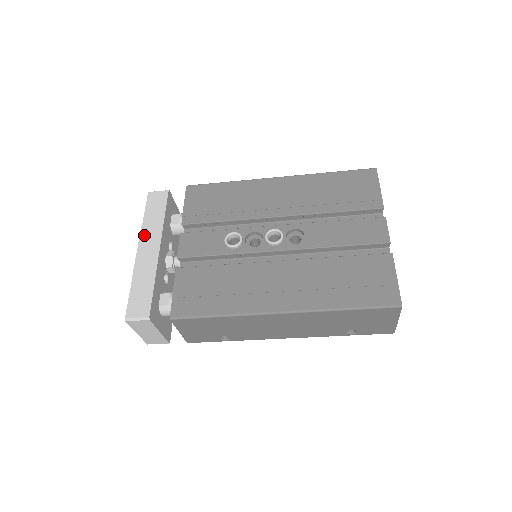
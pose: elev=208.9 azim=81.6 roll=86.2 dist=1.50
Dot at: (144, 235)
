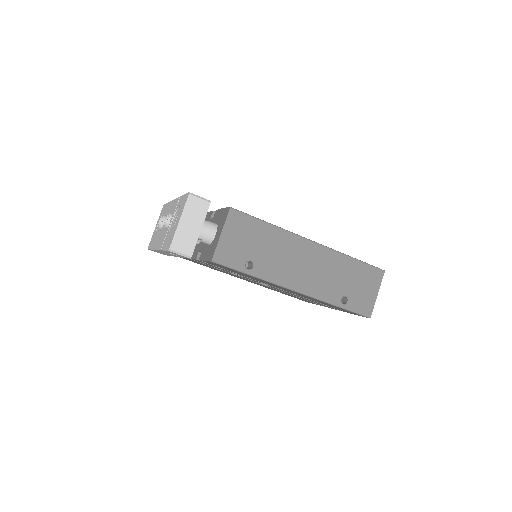
Dot at: occluded
